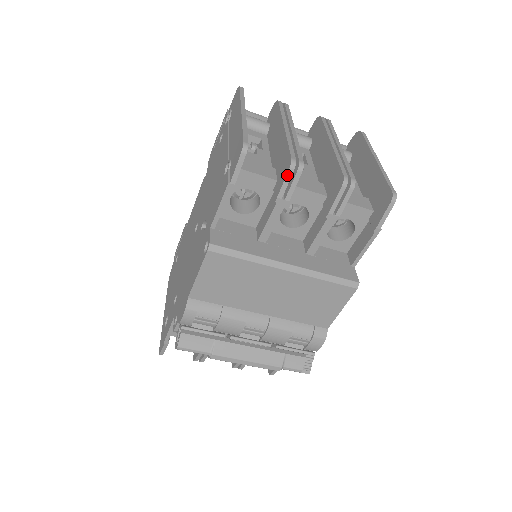
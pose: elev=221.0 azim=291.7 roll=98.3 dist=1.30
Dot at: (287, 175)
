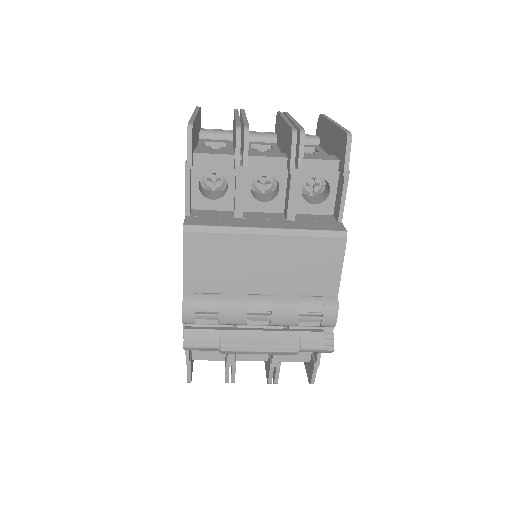
Dot at: (236, 141)
